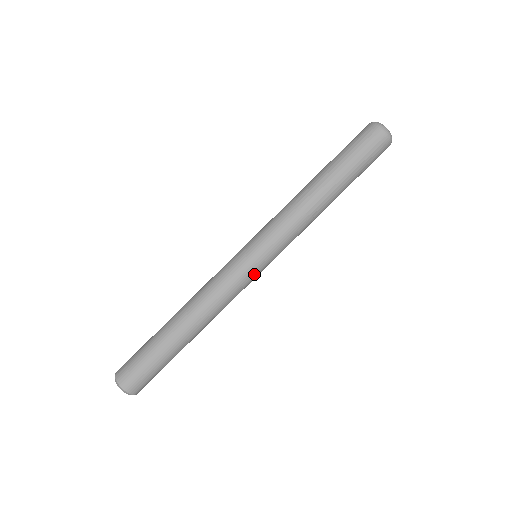
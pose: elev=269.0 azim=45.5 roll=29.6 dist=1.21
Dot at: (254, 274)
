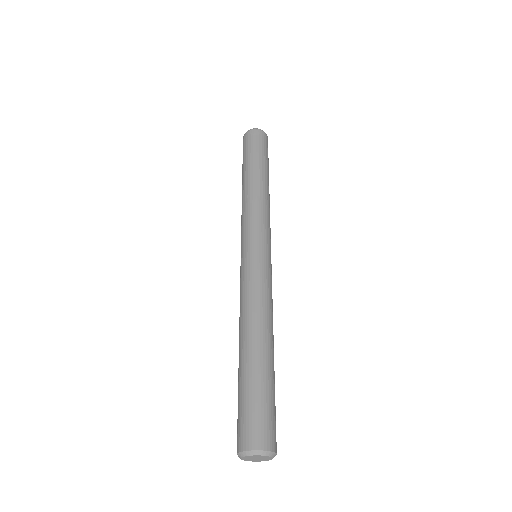
Dot at: (262, 260)
